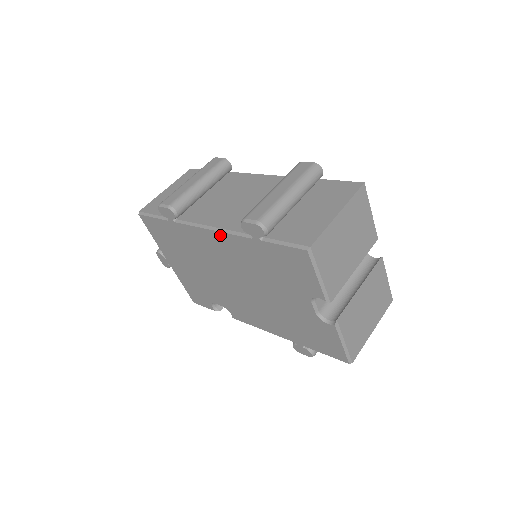
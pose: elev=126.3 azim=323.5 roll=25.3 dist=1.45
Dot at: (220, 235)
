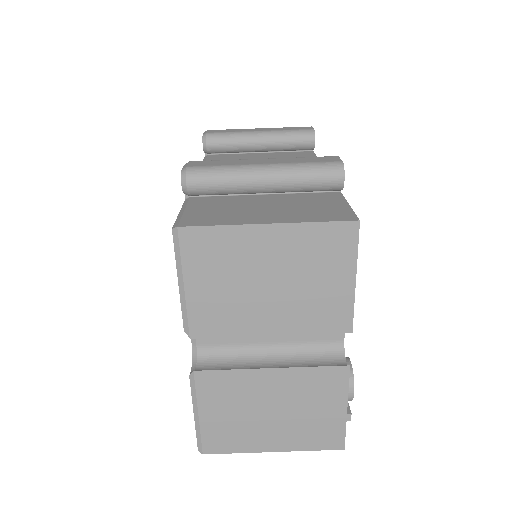
Dot at: occluded
